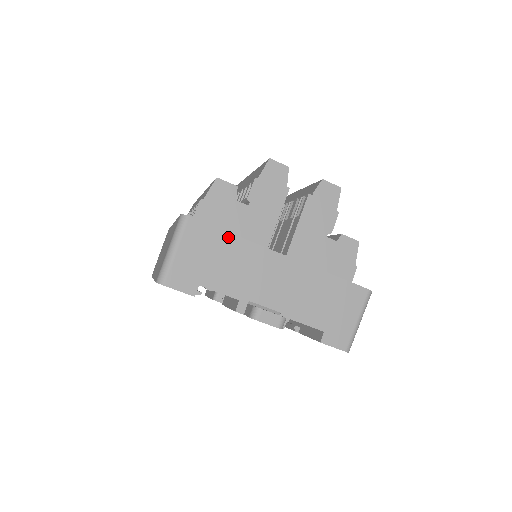
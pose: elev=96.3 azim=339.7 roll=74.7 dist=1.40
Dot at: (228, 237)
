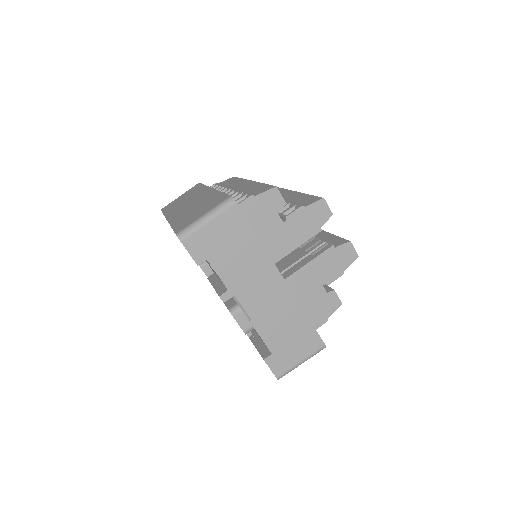
Dot at: (253, 238)
